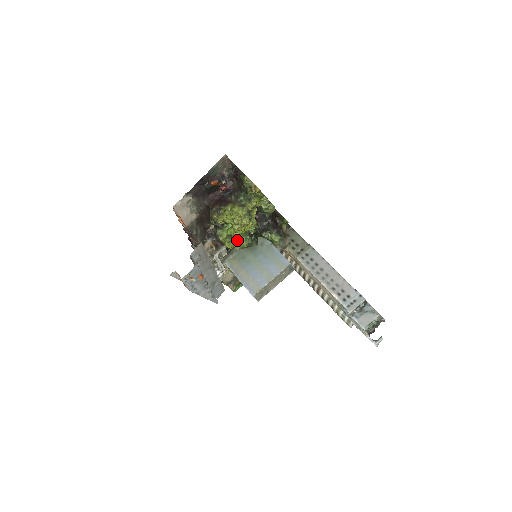
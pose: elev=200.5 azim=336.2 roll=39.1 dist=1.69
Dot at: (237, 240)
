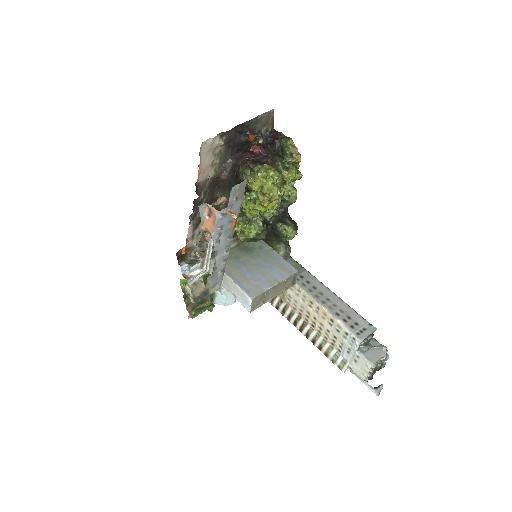
Dot at: (249, 222)
